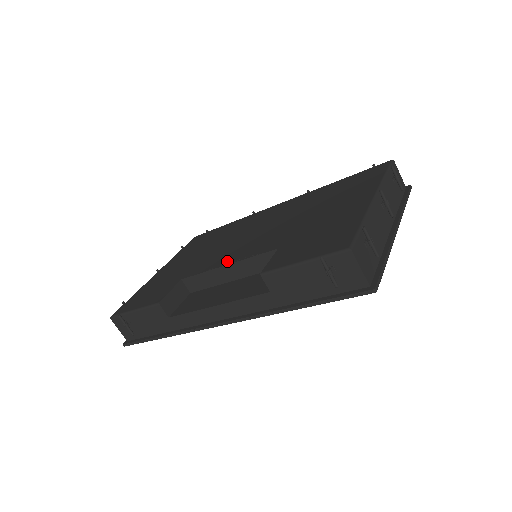
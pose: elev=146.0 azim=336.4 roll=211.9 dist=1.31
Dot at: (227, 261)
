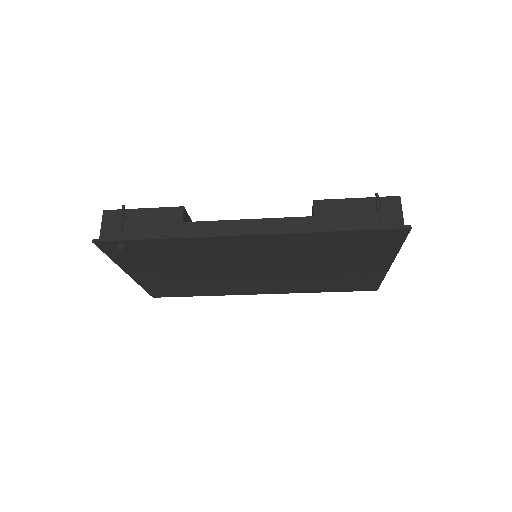
Dot at: occluded
